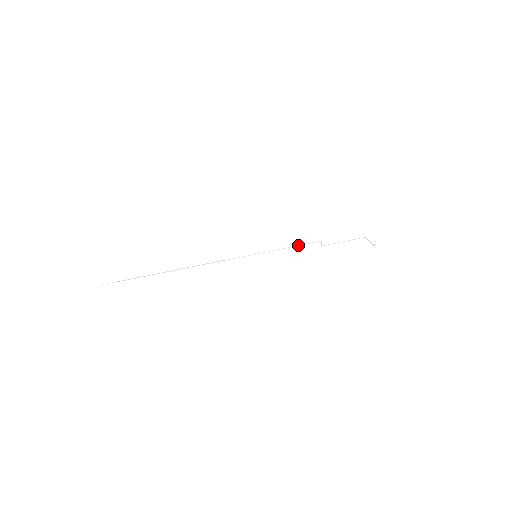
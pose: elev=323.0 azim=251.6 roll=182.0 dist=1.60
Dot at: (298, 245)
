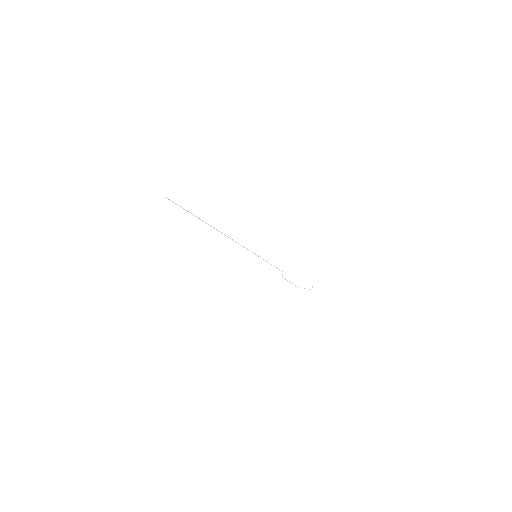
Dot at: occluded
